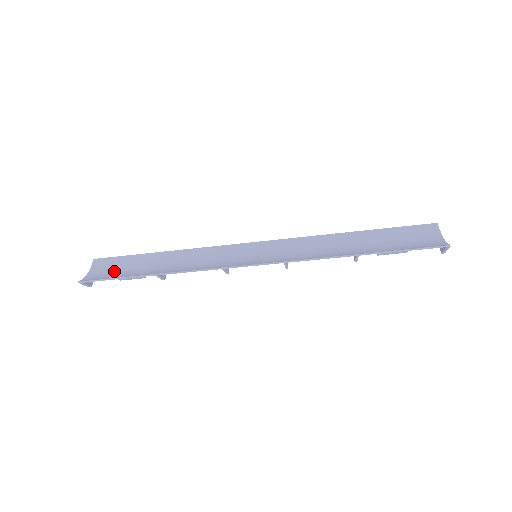
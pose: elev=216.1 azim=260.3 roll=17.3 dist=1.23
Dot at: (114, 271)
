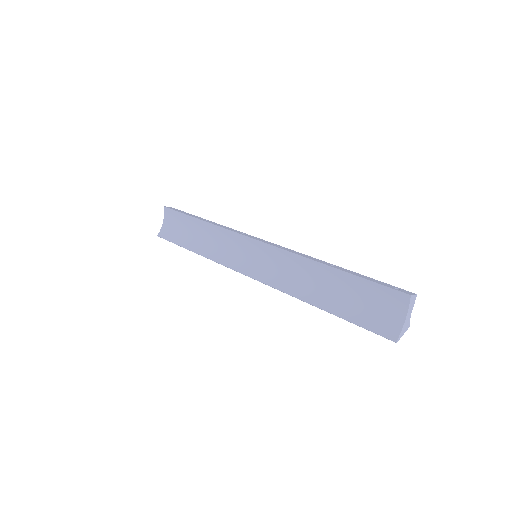
Dot at: (175, 228)
